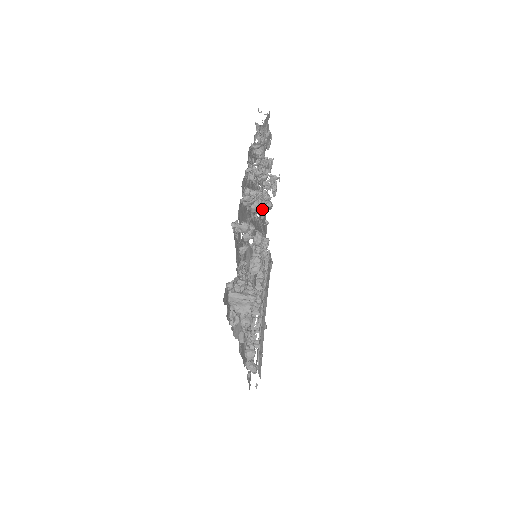
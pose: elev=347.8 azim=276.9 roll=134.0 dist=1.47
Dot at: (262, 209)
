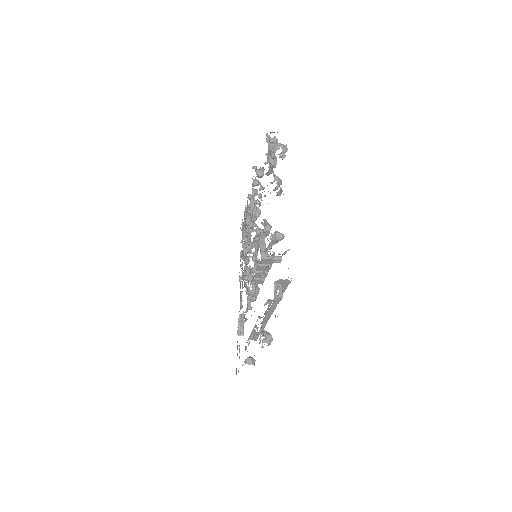
Dot at: occluded
